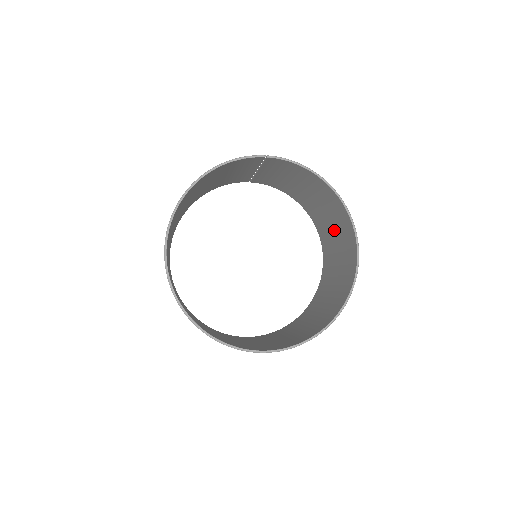
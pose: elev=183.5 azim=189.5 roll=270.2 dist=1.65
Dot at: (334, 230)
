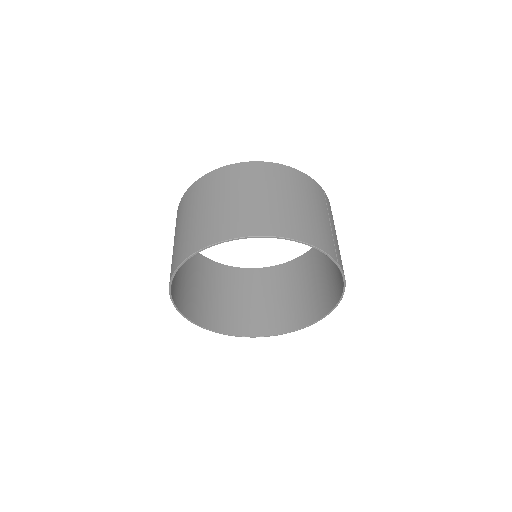
Dot at: (313, 285)
